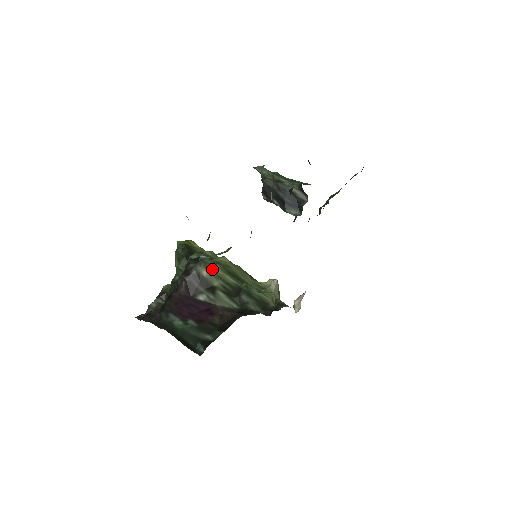
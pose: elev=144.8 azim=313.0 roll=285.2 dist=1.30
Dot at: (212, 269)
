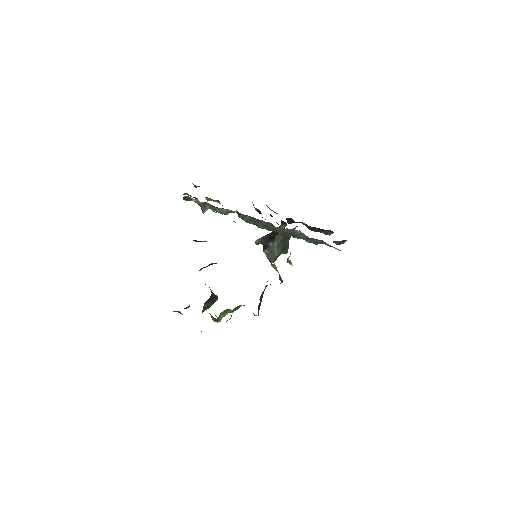
Dot at: occluded
